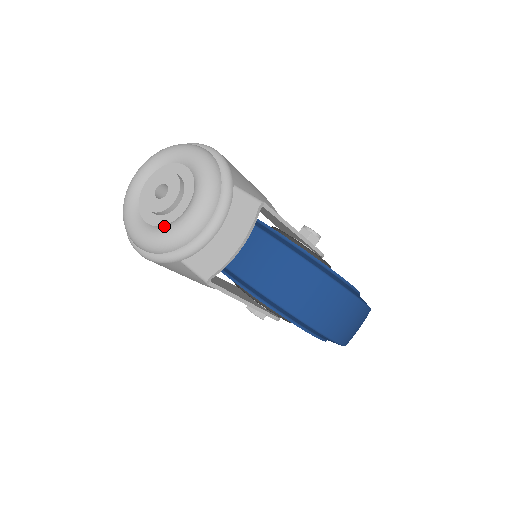
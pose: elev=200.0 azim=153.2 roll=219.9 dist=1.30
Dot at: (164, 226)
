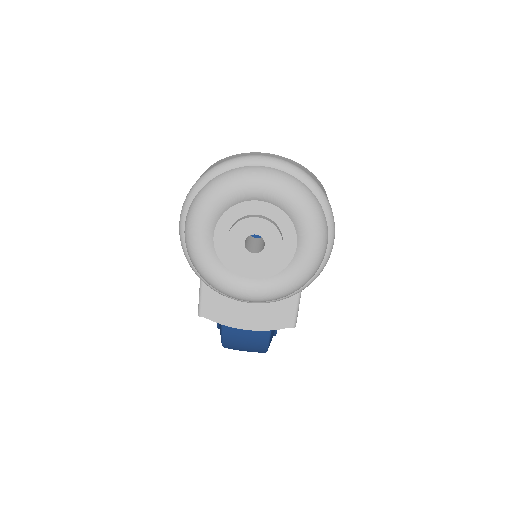
Dot at: (221, 266)
